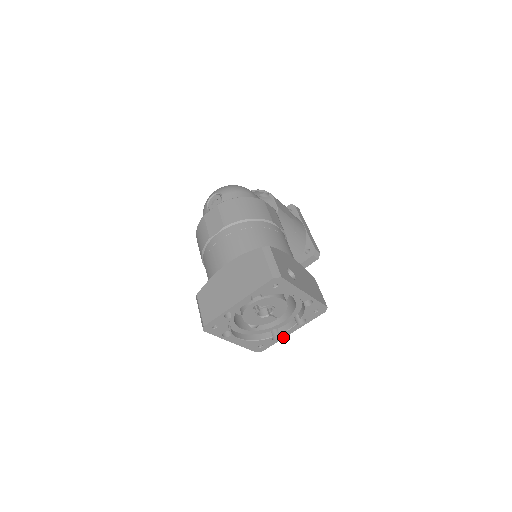
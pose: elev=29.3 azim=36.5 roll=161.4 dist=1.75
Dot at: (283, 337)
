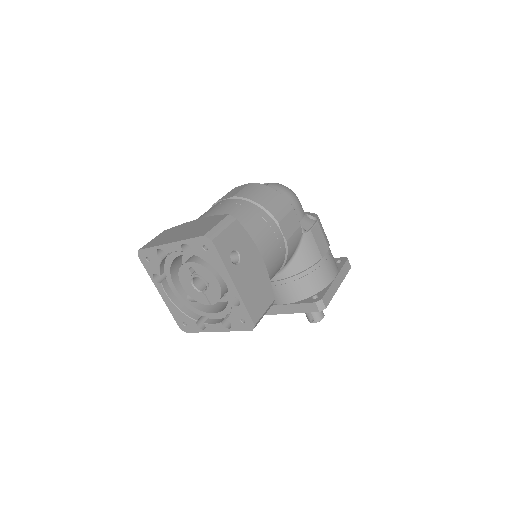
Dot at: (207, 330)
